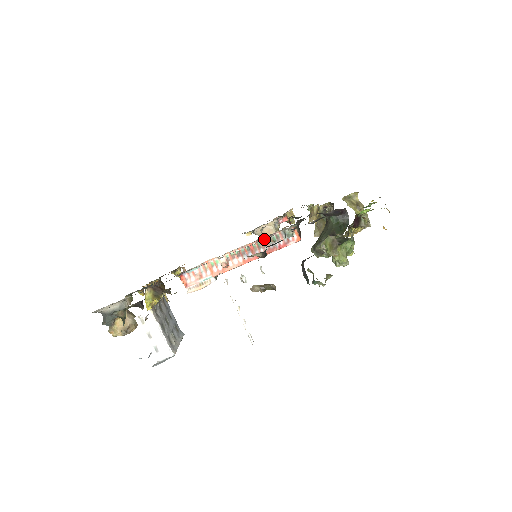
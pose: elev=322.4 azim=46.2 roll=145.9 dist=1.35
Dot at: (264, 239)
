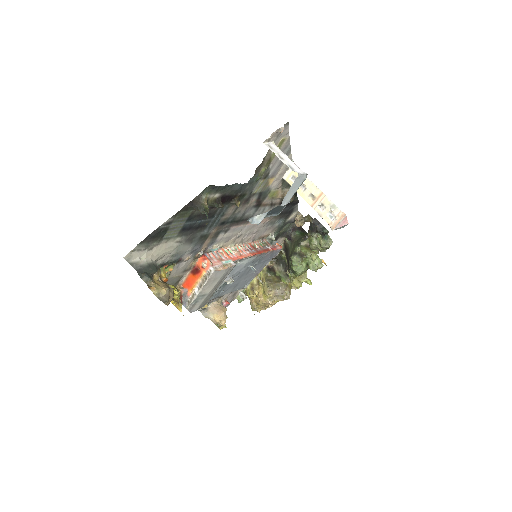
Dot at: (257, 243)
